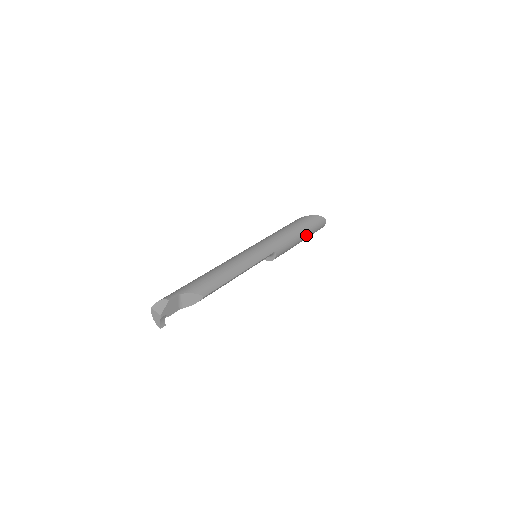
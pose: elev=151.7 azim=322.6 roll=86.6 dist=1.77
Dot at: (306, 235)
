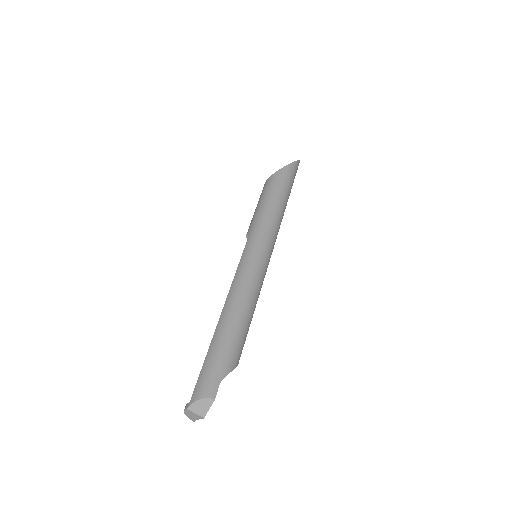
Dot at: occluded
